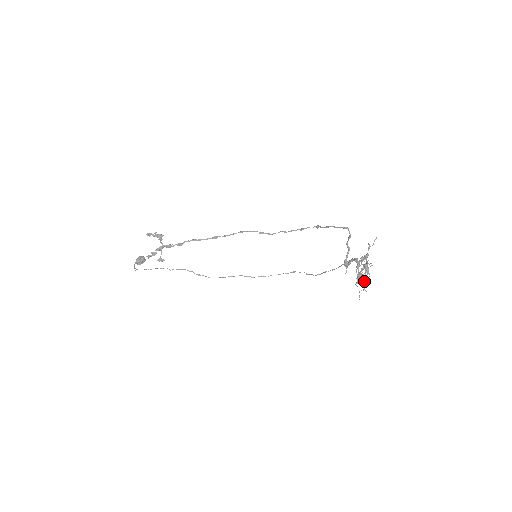
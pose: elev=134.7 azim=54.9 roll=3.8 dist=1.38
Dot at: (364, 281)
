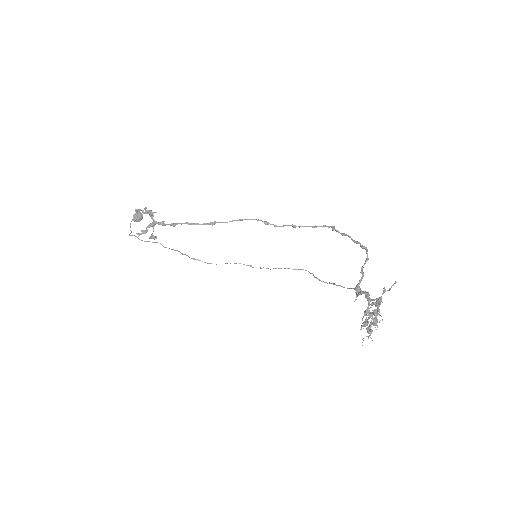
Dot at: (371, 329)
